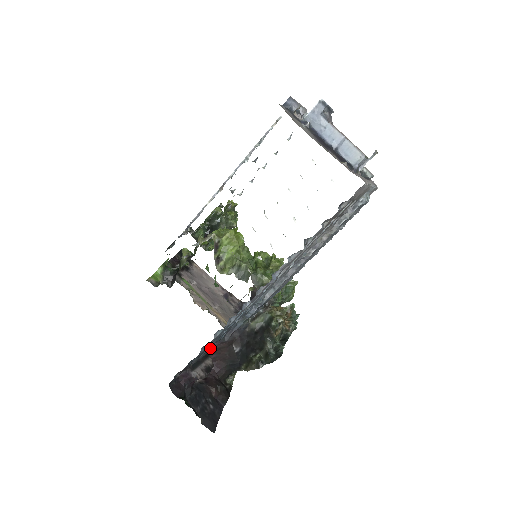
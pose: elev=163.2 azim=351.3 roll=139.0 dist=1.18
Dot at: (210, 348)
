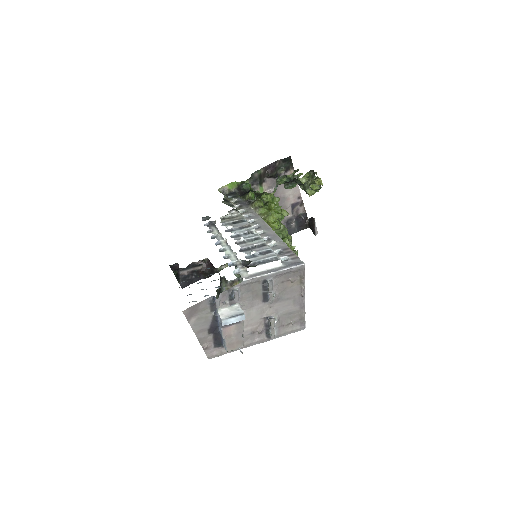
Dot at: occluded
